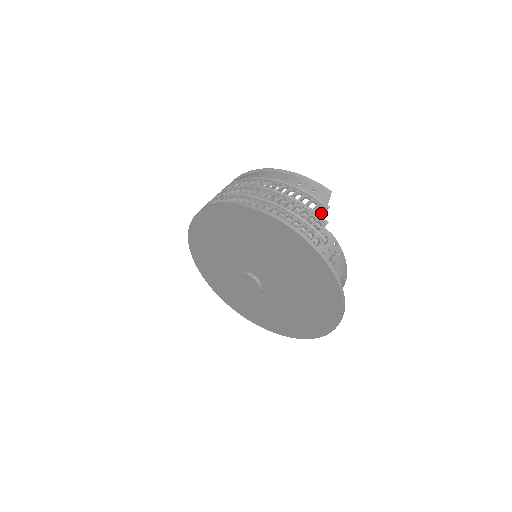
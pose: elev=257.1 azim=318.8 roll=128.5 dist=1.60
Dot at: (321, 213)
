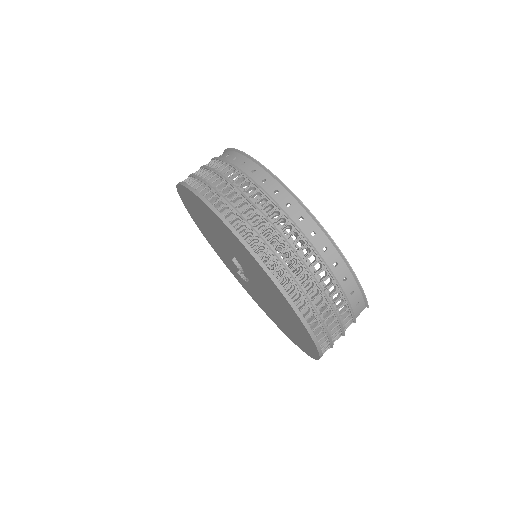
Dot at: (346, 327)
